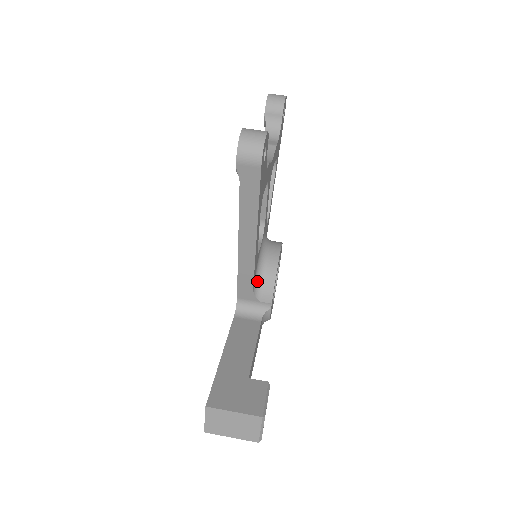
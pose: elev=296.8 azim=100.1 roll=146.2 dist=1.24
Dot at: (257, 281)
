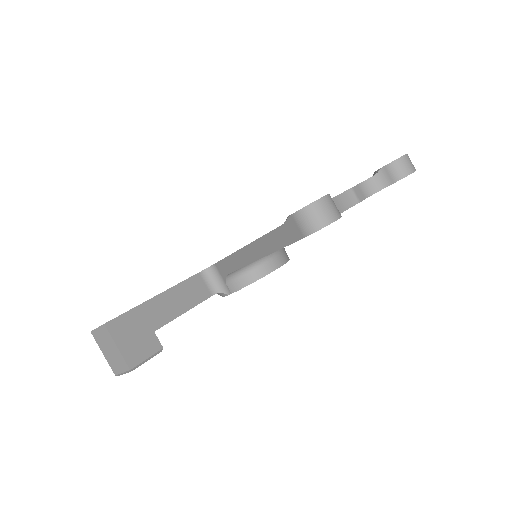
Dot at: (238, 271)
